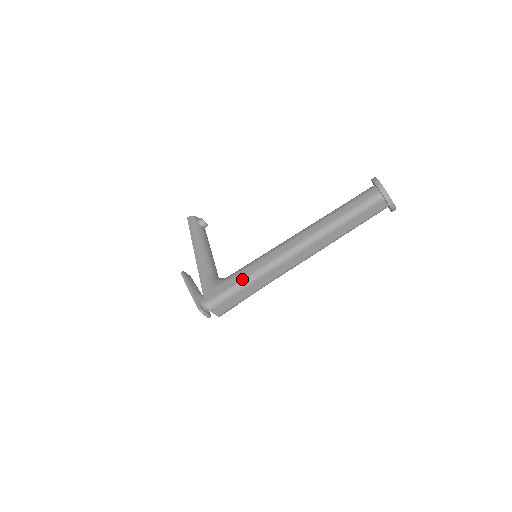
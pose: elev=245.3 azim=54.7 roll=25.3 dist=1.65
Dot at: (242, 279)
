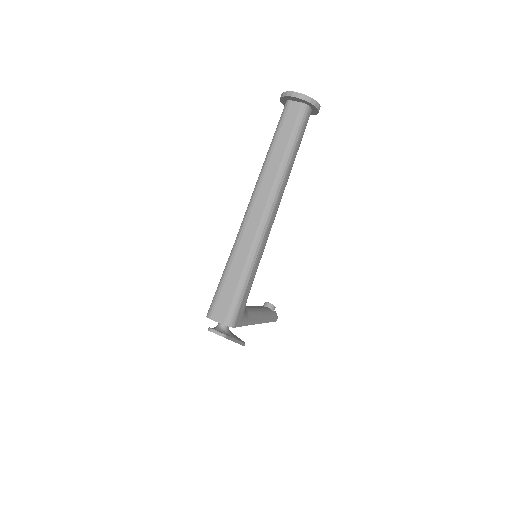
Dot at: (225, 266)
